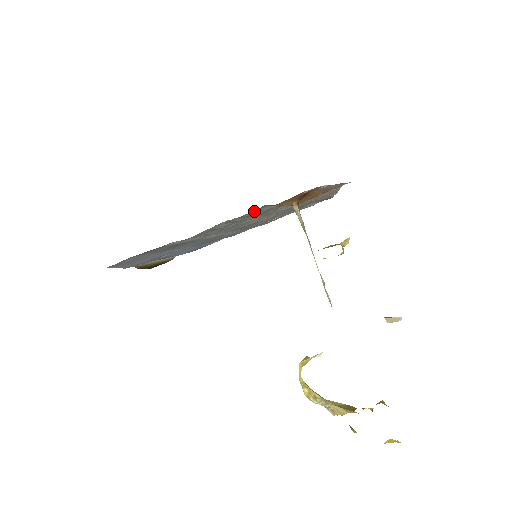
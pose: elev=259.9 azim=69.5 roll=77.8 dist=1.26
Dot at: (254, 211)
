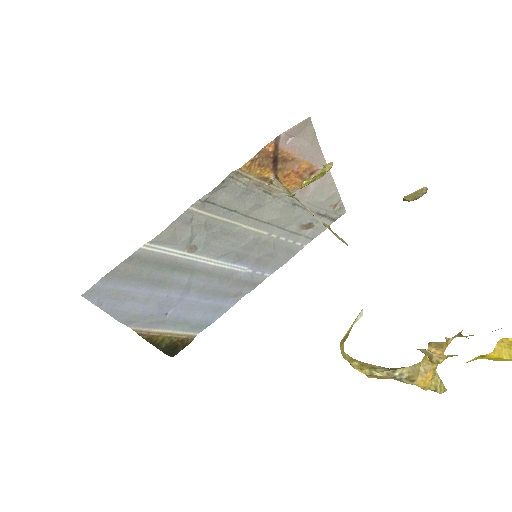
Dot at: (222, 183)
